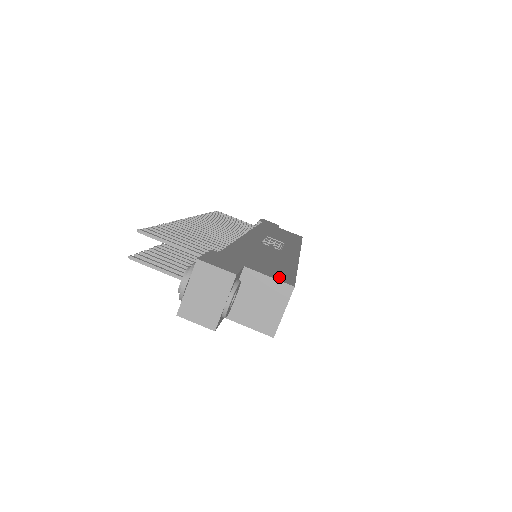
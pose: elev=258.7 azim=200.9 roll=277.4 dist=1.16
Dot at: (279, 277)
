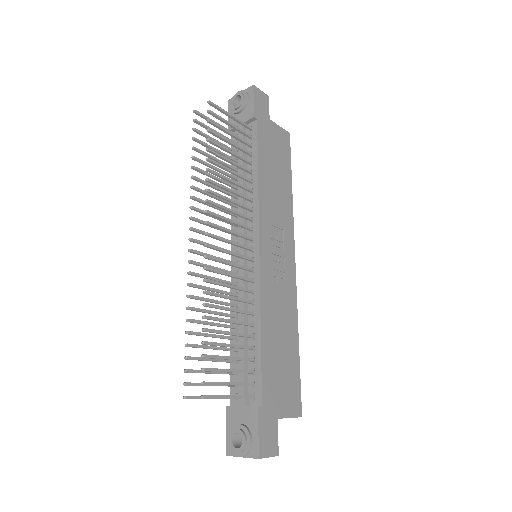
Dot at: (294, 407)
